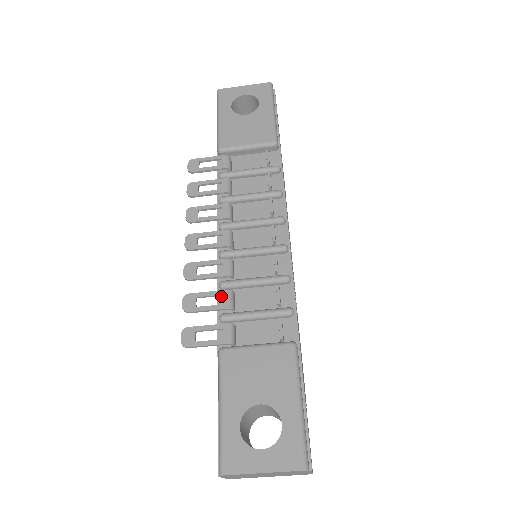
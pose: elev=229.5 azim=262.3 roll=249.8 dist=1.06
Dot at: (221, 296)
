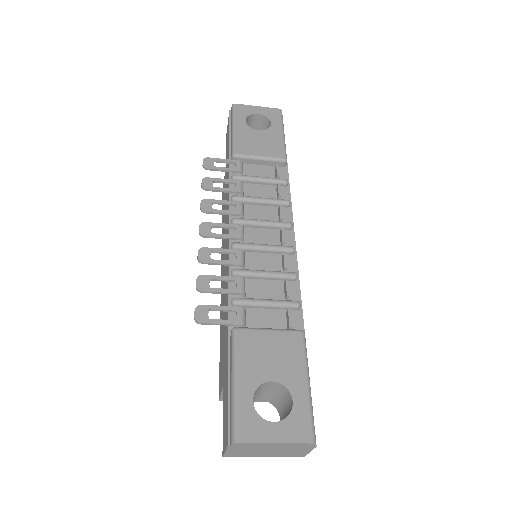
Dot at: (232, 282)
